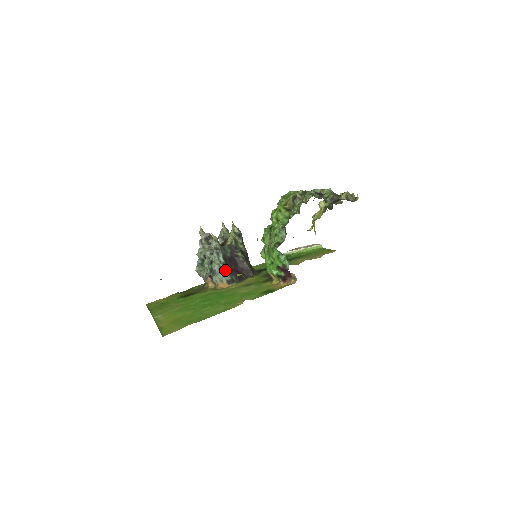
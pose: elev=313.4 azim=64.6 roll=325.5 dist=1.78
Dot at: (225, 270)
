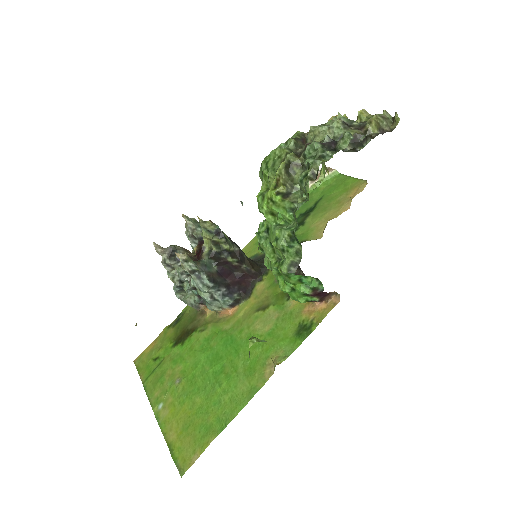
Dot at: (220, 294)
